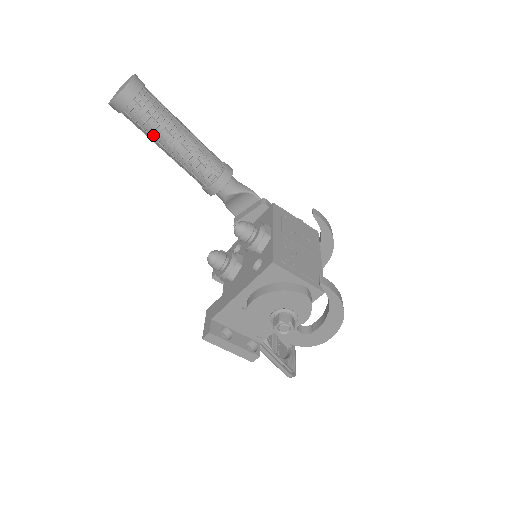
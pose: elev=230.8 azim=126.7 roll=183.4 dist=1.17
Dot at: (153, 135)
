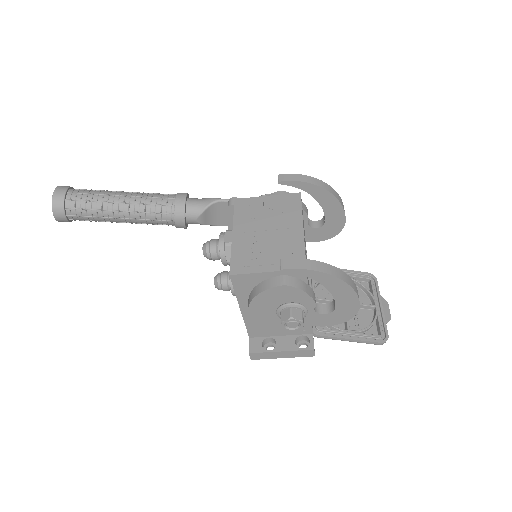
Dot at: (102, 220)
